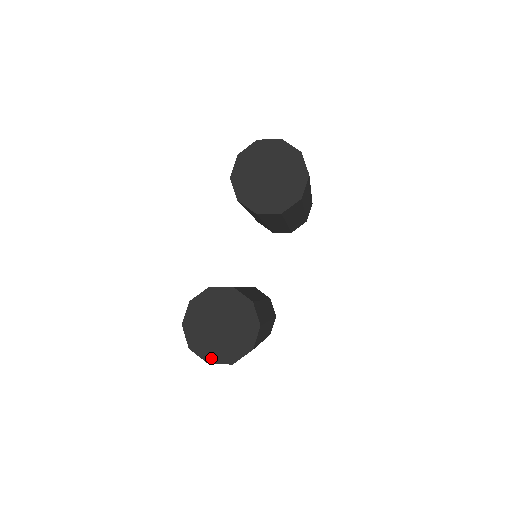
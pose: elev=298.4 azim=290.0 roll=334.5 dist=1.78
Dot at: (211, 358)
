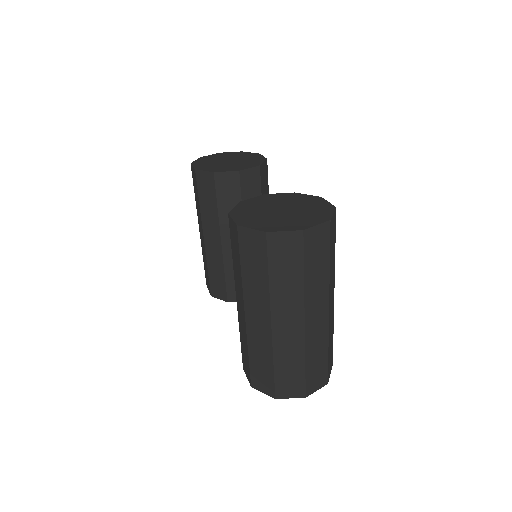
Dot at: (301, 226)
